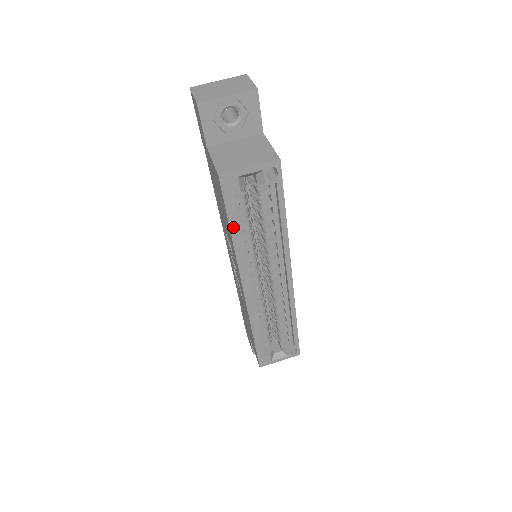
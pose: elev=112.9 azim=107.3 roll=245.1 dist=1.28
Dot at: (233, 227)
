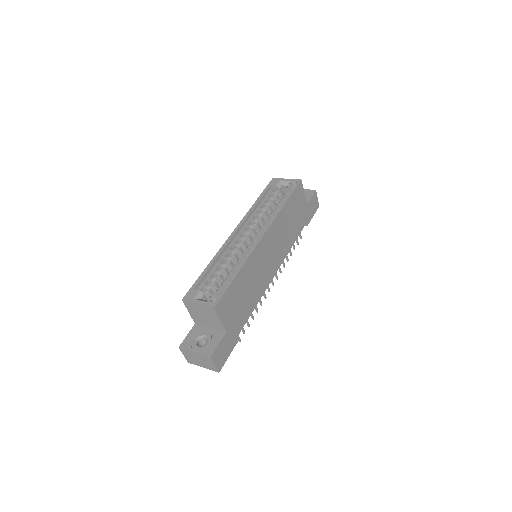
Dot at: (260, 198)
